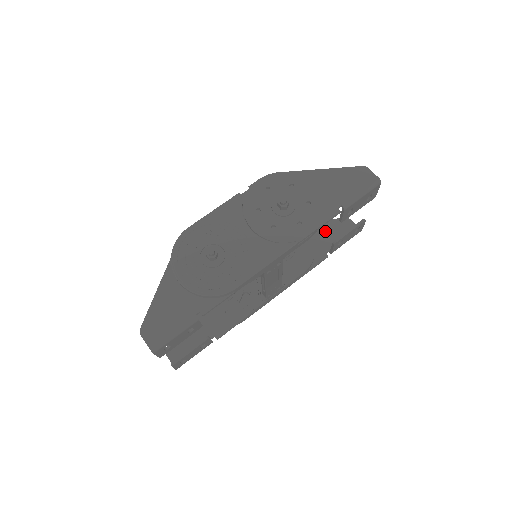
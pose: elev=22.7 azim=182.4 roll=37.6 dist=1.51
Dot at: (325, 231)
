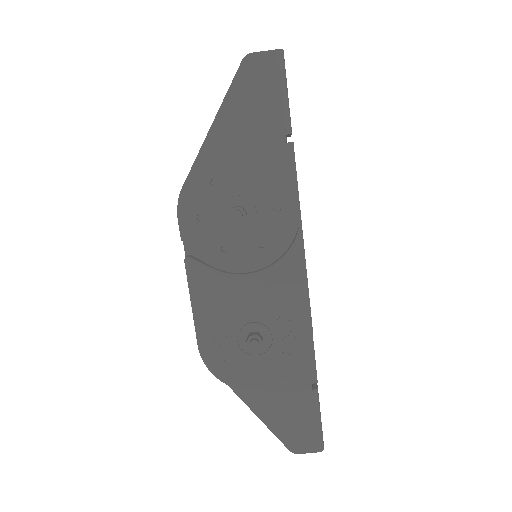
Dot at: occluded
